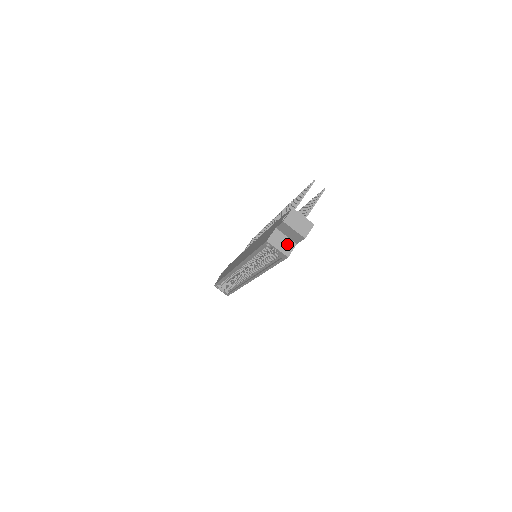
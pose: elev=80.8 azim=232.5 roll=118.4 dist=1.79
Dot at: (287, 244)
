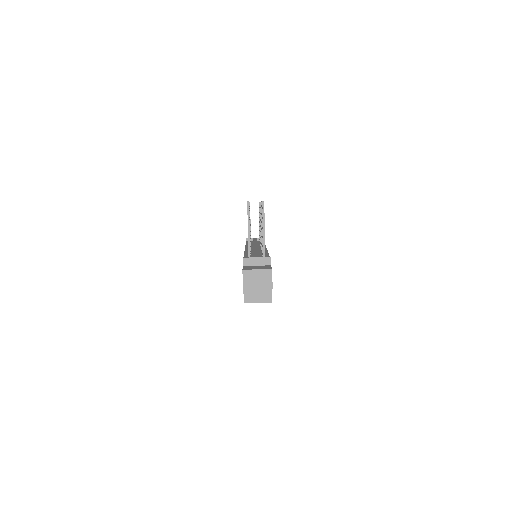
Dot at: (263, 292)
